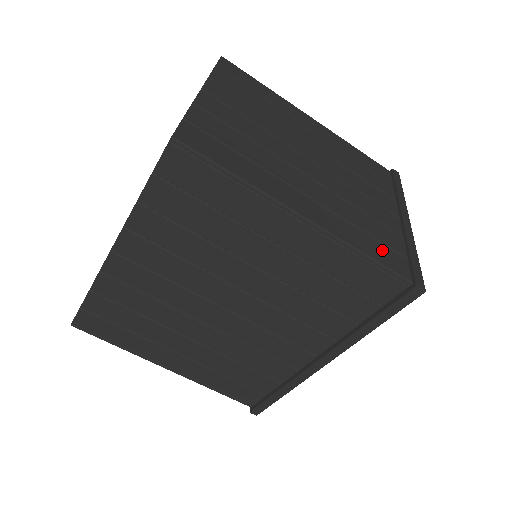
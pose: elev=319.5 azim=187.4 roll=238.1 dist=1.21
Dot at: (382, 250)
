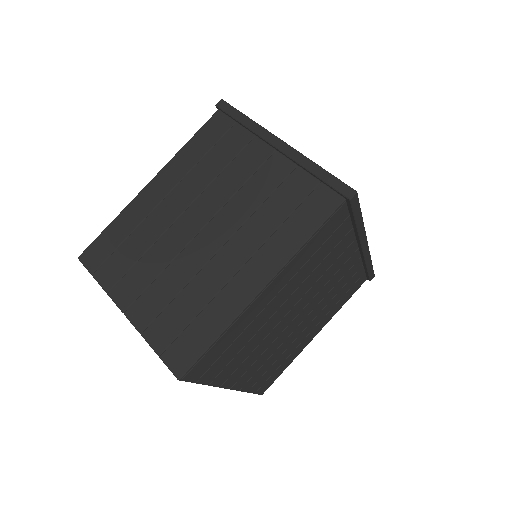
Dot at: (307, 212)
